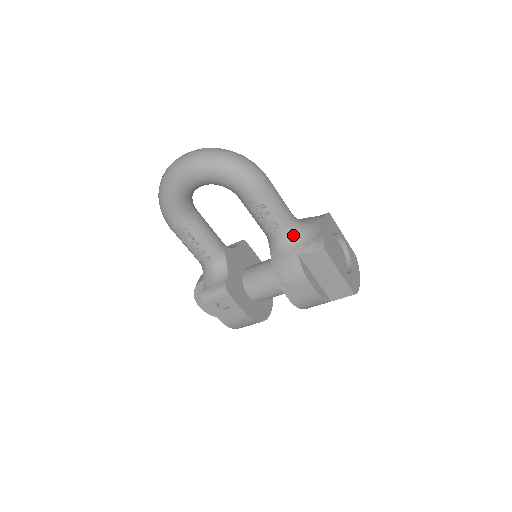
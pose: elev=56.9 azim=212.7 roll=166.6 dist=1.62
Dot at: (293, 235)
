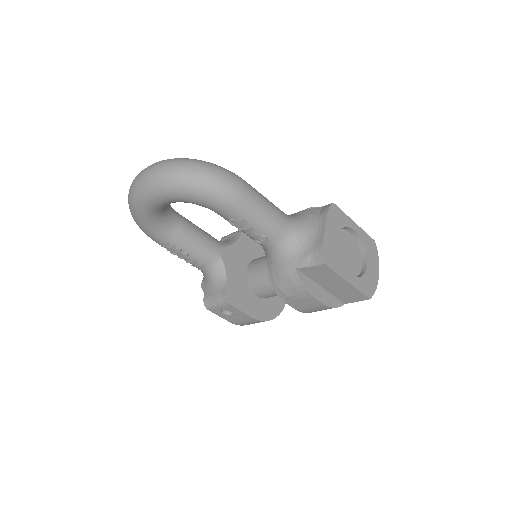
Dot at: (288, 244)
